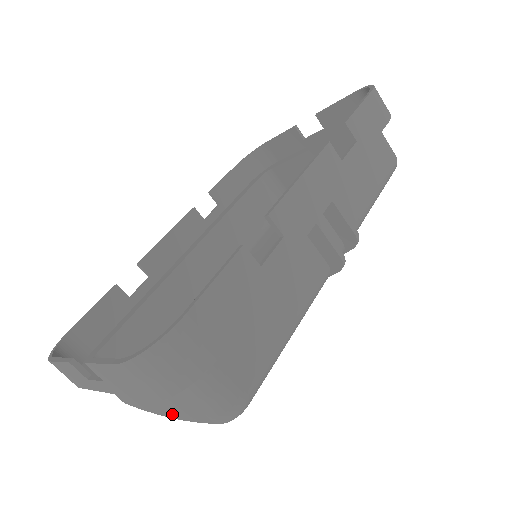
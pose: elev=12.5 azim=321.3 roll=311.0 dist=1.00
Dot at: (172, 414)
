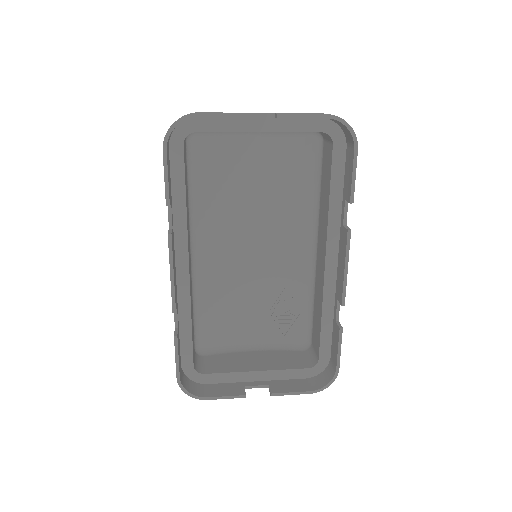
Dot at: occluded
